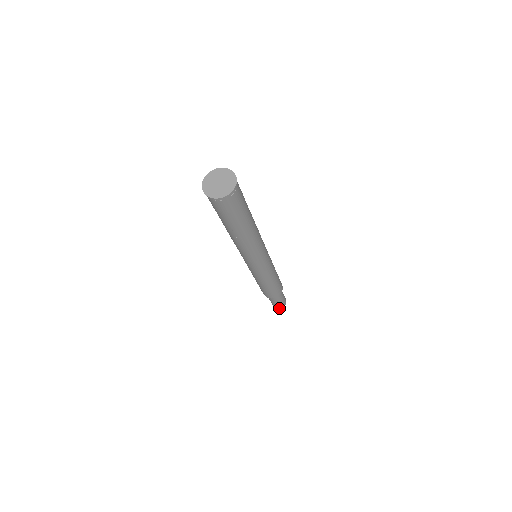
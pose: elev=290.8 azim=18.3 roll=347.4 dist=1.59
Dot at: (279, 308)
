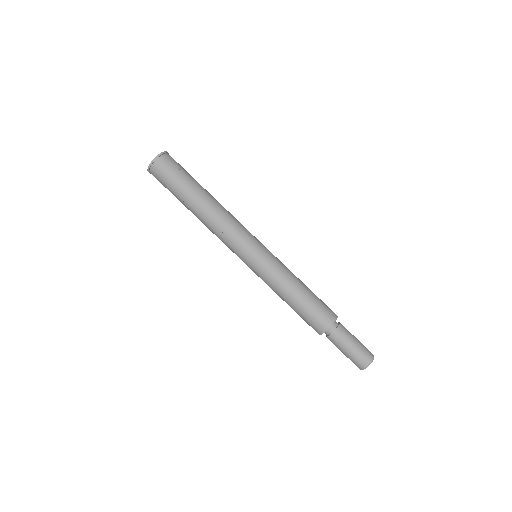
Dot at: (363, 367)
